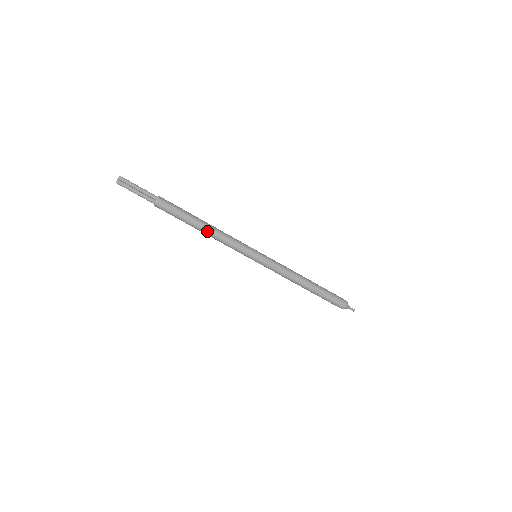
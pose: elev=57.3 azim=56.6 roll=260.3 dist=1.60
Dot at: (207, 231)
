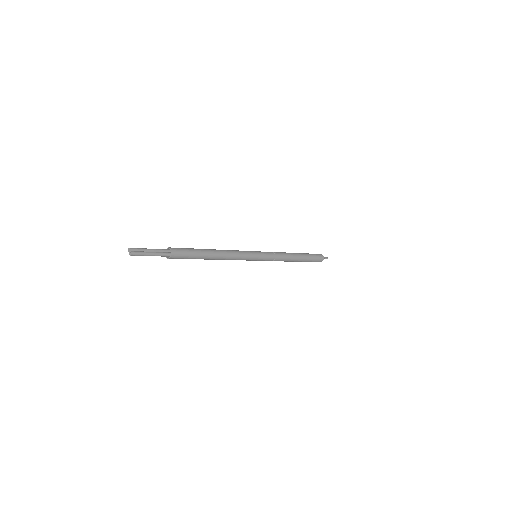
Dot at: occluded
